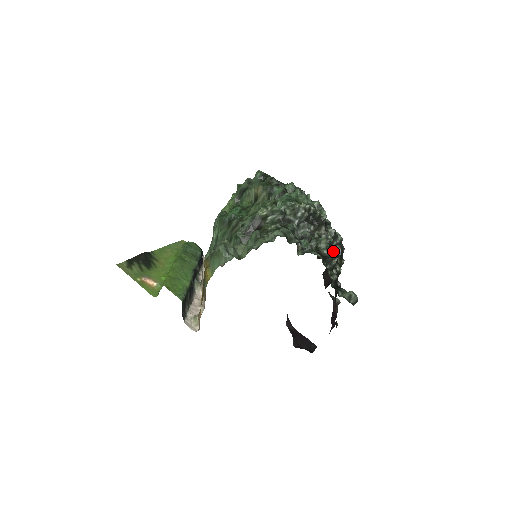
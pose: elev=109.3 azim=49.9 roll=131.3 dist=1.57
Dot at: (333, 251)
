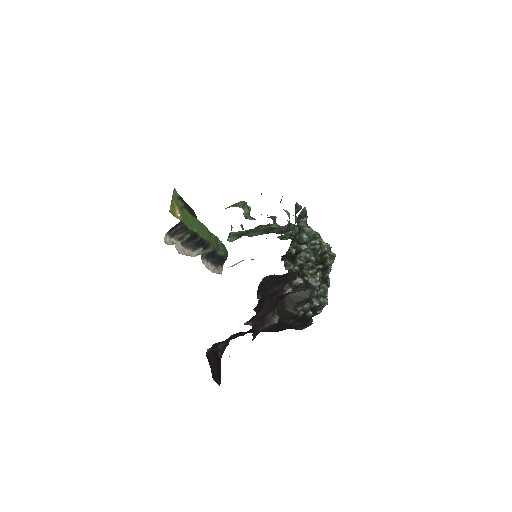
Dot at: (311, 288)
